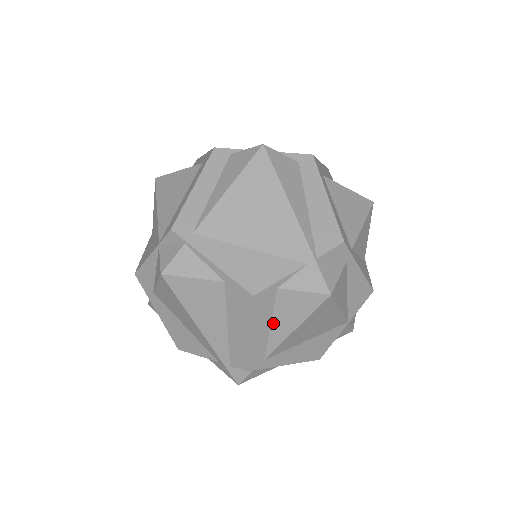
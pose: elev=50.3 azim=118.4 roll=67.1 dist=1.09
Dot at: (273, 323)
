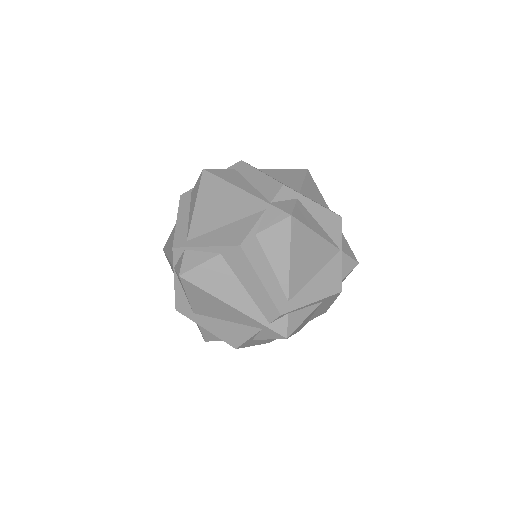
Dot at: (272, 265)
